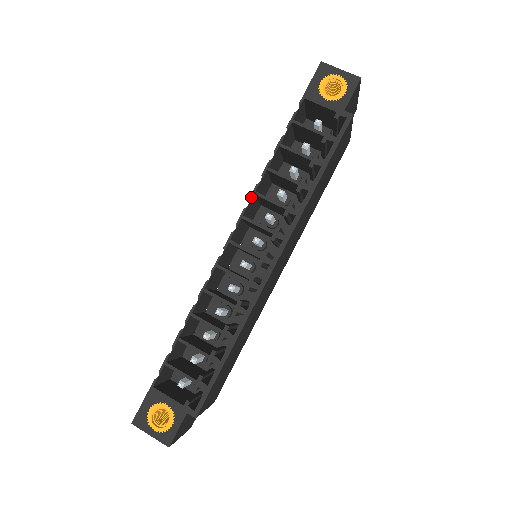
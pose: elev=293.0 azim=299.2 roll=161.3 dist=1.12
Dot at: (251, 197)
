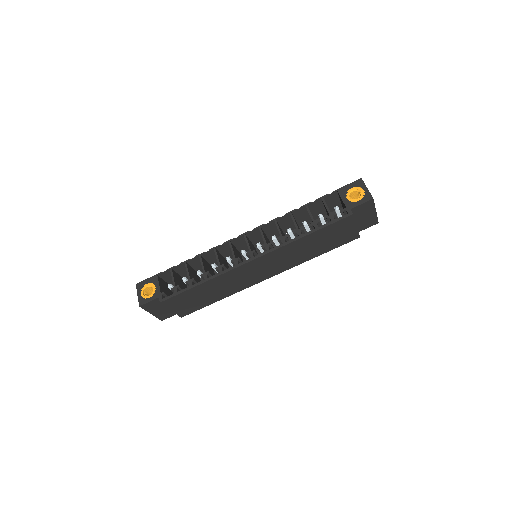
Dot at: (272, 221)
